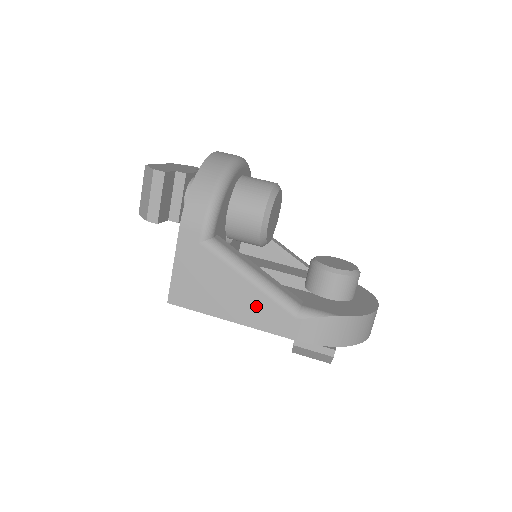
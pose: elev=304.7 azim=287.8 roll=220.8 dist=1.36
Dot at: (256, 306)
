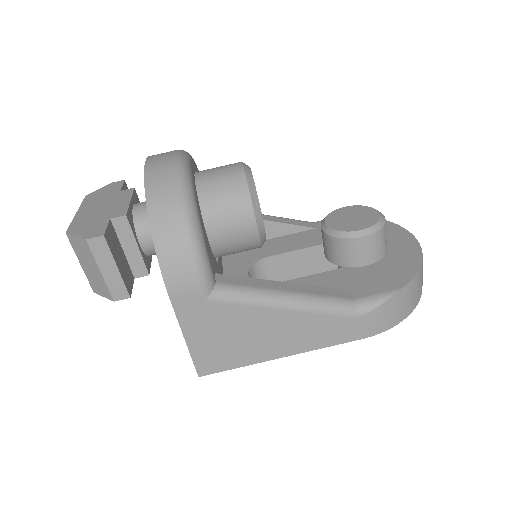
Dot at: (306, 329)
